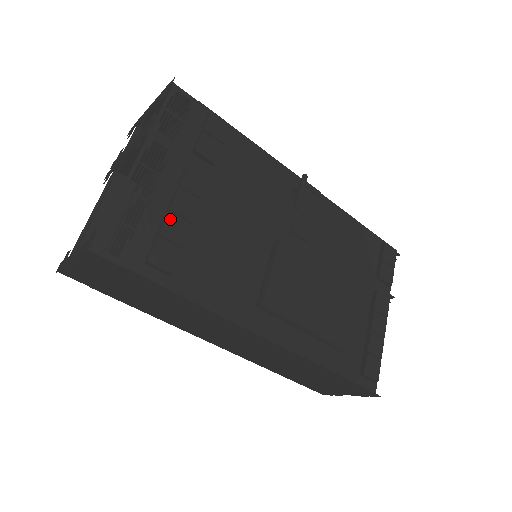
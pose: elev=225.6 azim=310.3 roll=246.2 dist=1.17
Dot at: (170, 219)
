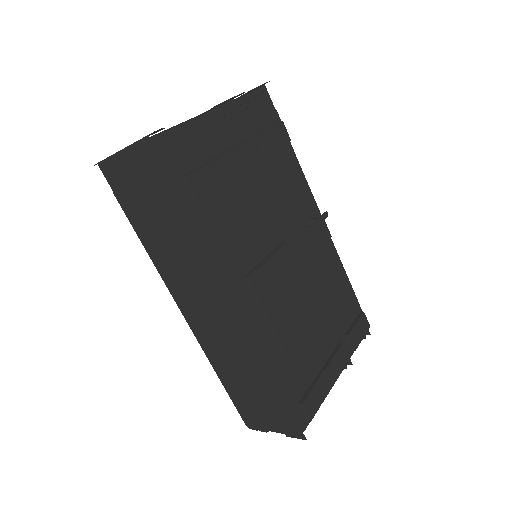
Dot at: (217, 162)
